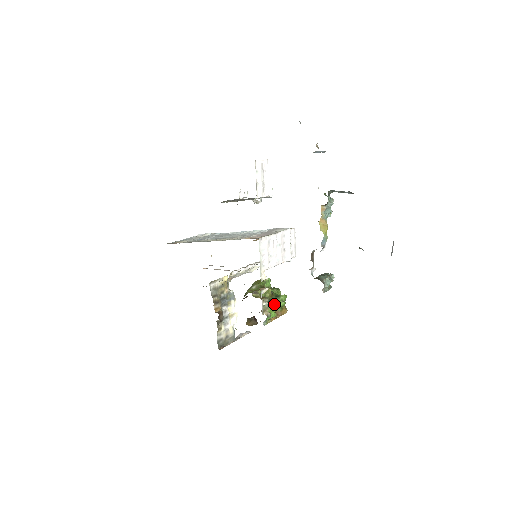
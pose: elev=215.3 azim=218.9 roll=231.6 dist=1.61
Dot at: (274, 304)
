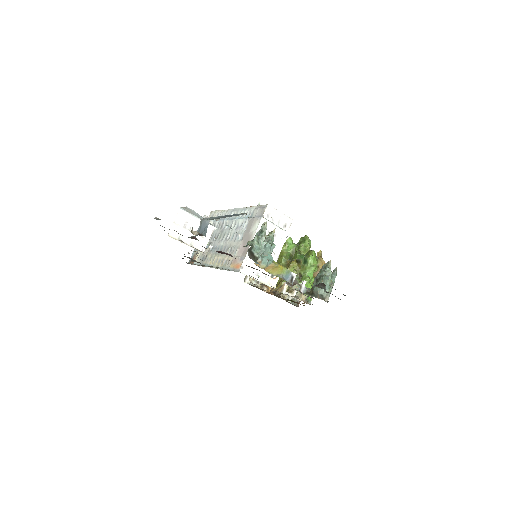
Dot at: (305, 279)
